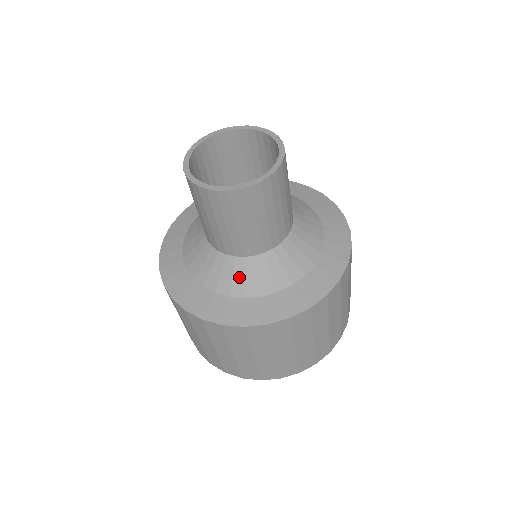
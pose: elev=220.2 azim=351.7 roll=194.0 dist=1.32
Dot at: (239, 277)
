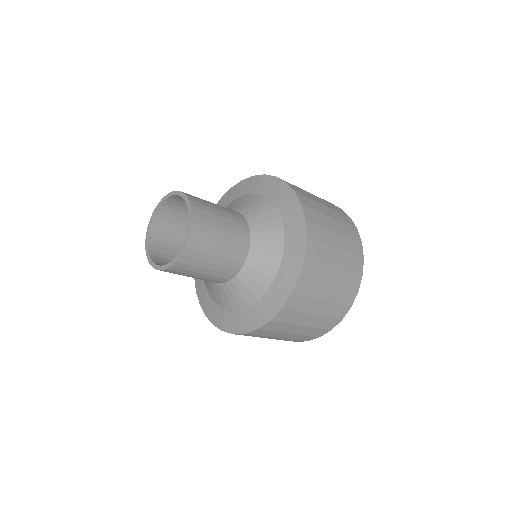
Dot at: occluded
